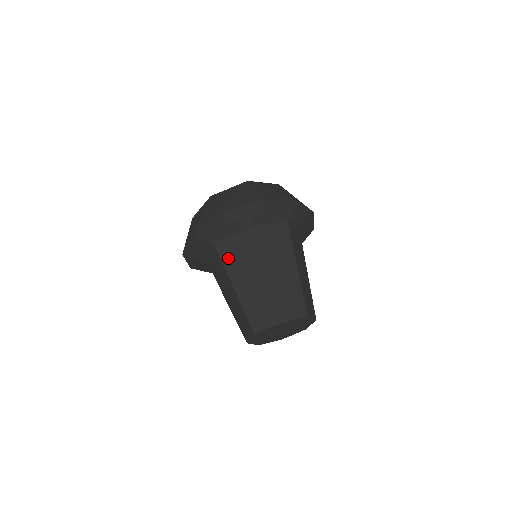
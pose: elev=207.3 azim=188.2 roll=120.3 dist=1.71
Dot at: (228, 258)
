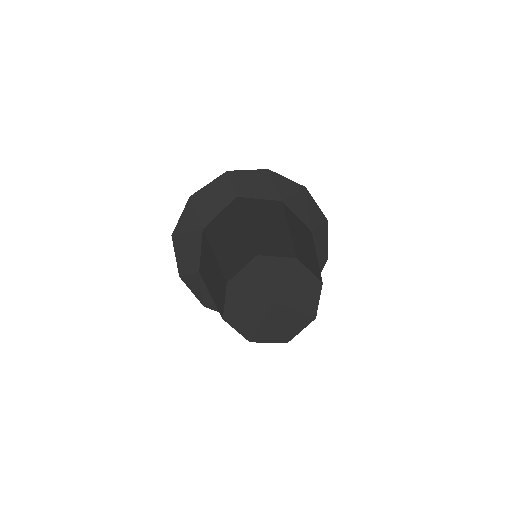
Dot at: (249, 207)
